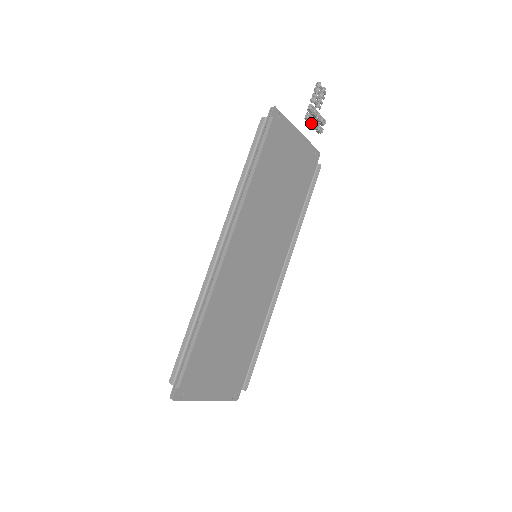
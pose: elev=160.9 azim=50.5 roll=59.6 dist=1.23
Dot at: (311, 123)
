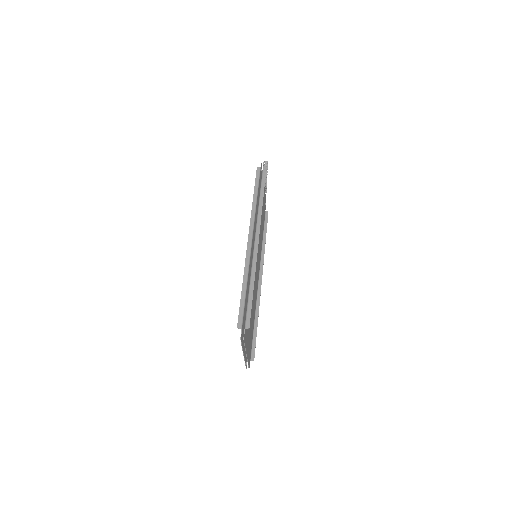
Dot at: (265, 184)
